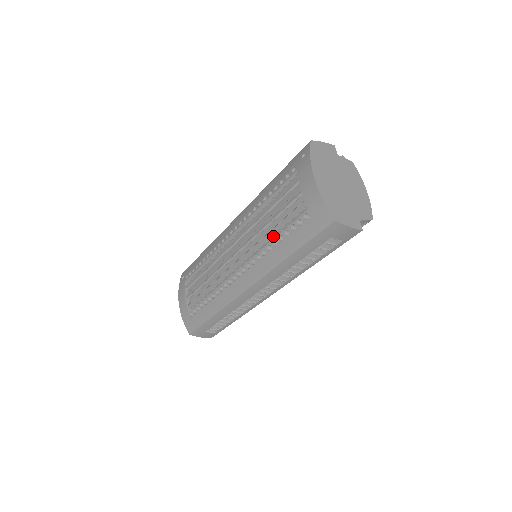
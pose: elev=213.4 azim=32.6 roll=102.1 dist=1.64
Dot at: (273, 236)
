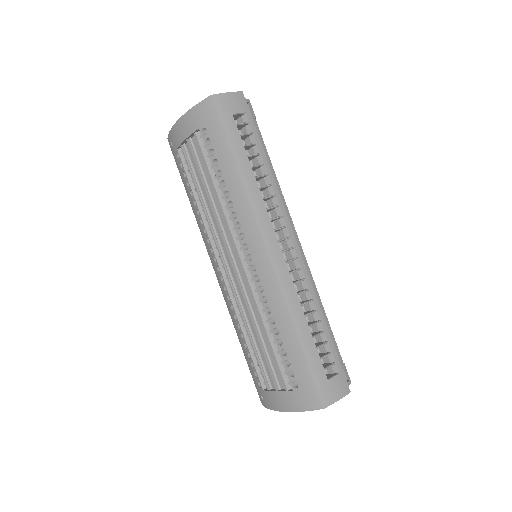
Dot at: (220, 191)
